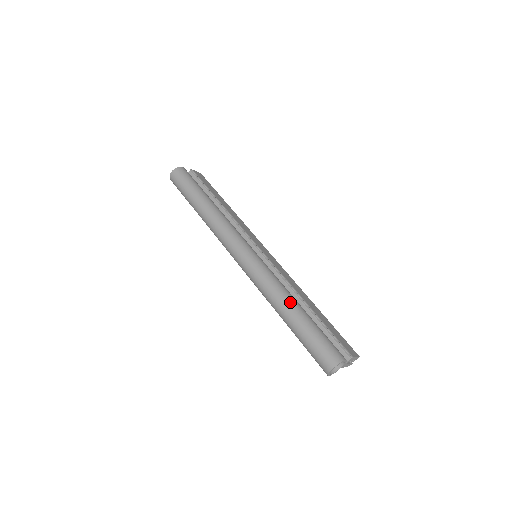
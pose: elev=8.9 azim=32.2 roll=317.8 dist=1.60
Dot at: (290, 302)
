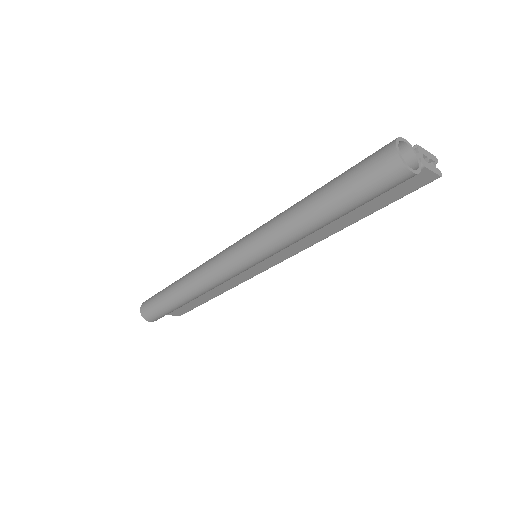
Dot at: occluded
